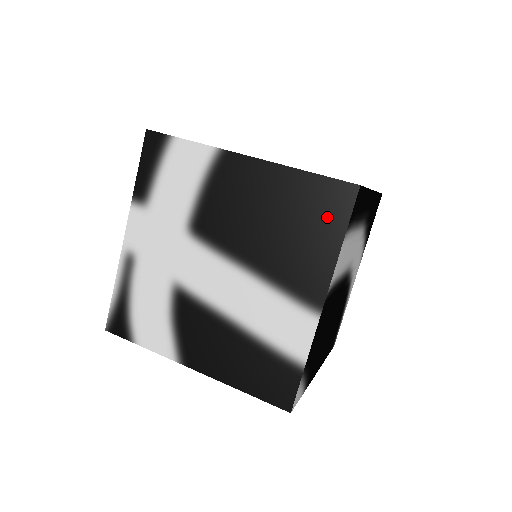
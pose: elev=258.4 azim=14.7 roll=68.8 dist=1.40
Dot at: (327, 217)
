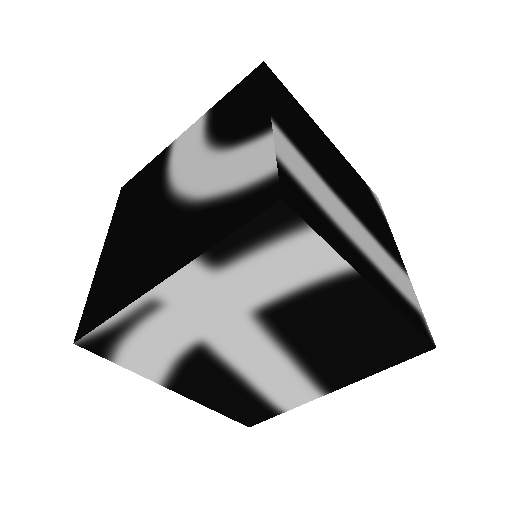
Dot at: (392, 354)
